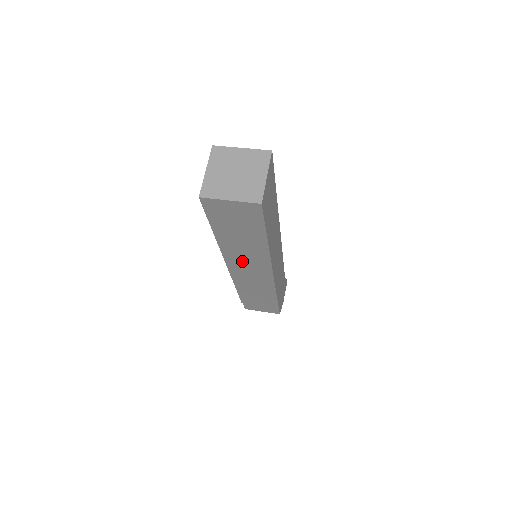
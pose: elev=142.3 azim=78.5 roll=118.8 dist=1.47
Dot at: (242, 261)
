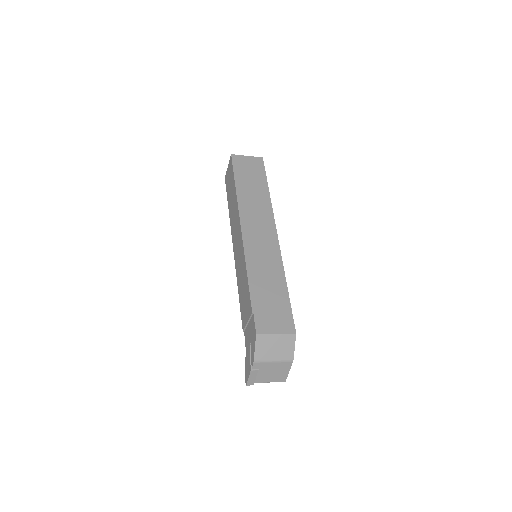
Dot at: (253, 217)
